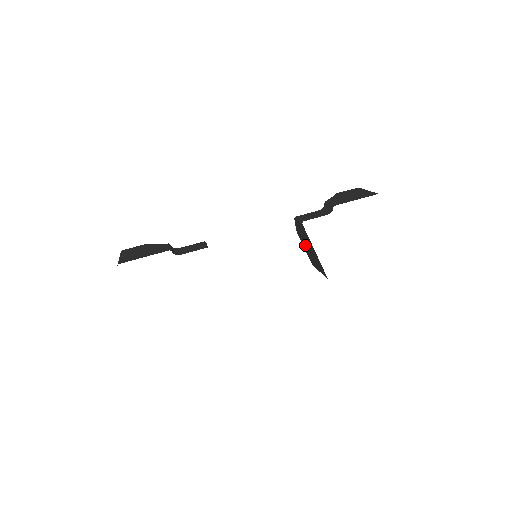
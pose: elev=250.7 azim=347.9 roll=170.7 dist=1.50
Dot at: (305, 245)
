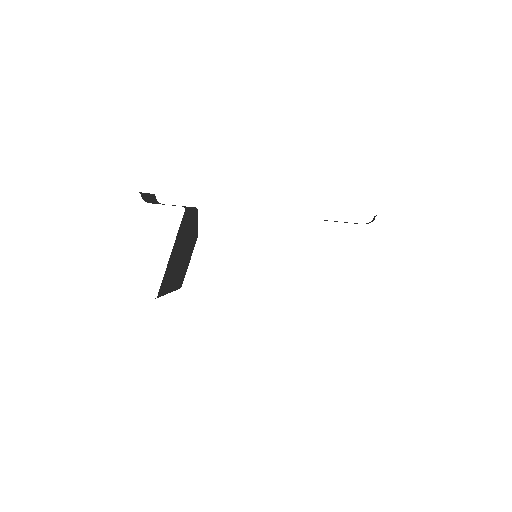
Dot at: occluded
